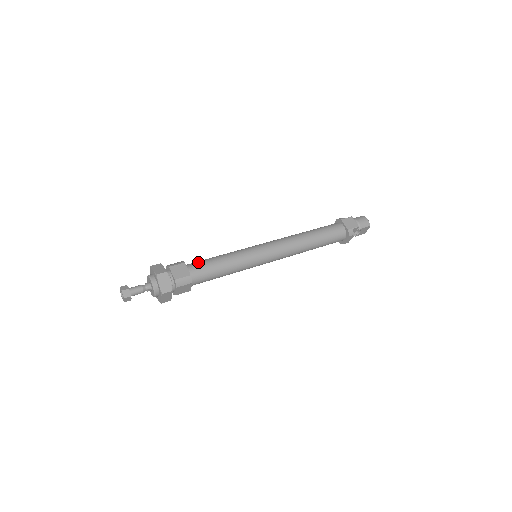
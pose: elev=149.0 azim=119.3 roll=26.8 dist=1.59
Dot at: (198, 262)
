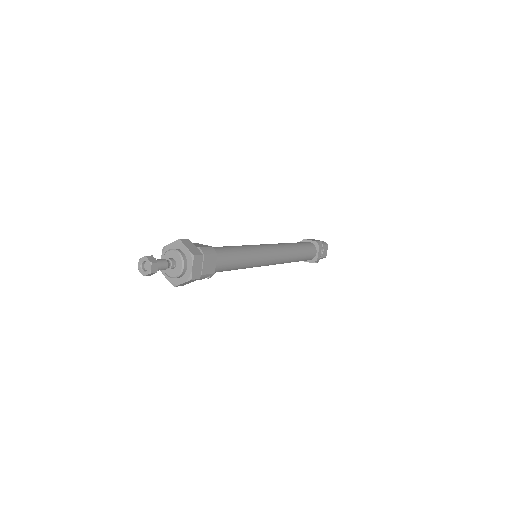
Dot at: occluded
